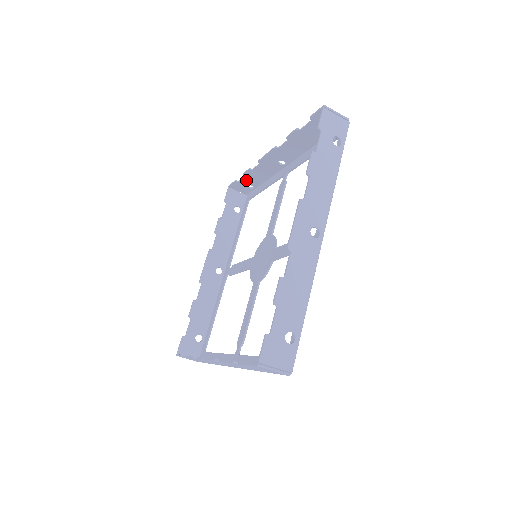
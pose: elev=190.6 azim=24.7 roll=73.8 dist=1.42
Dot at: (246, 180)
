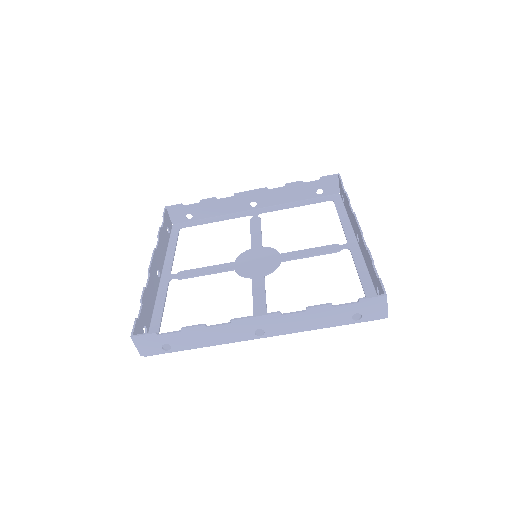
Dot at: (196, 207)
